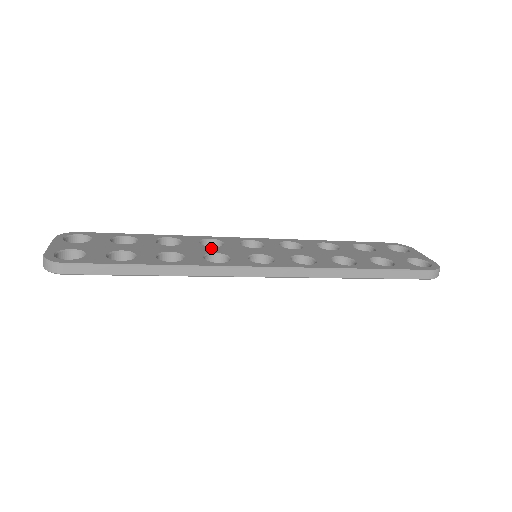
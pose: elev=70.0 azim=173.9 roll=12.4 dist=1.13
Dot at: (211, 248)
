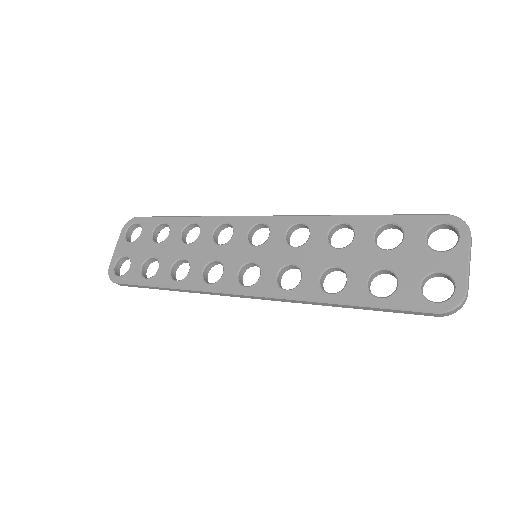
Dot at: (216, 249)
